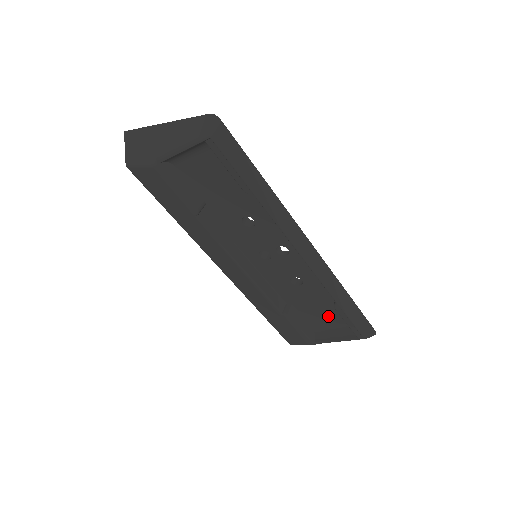
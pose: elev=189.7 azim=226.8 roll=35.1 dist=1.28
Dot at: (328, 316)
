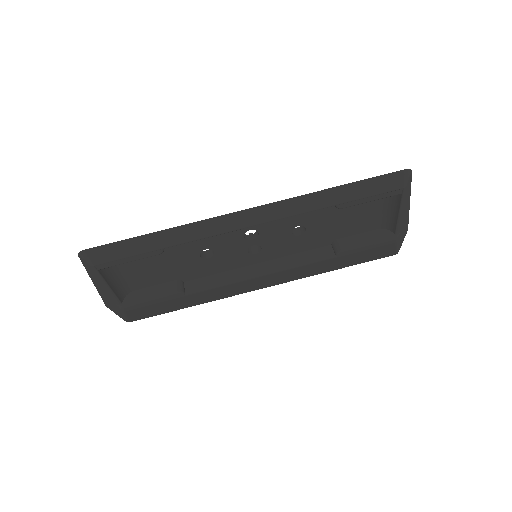
Dot at: (362, 212)
